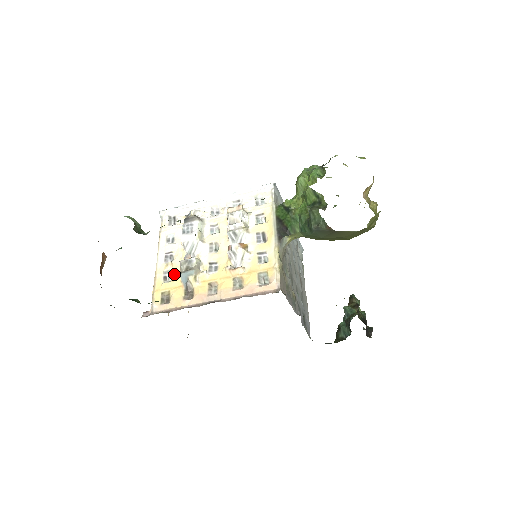
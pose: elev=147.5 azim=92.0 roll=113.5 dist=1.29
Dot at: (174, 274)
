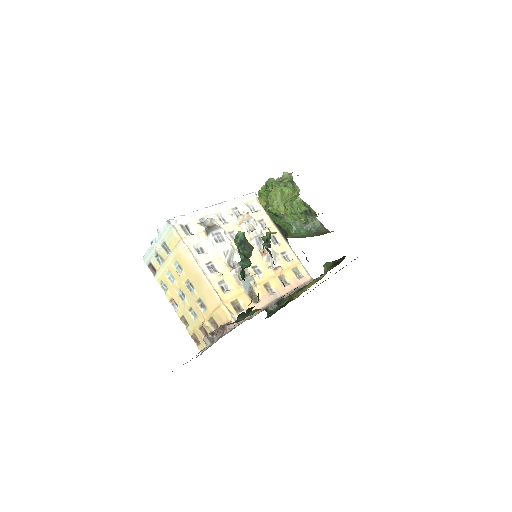
Dot at: (229, 283)
